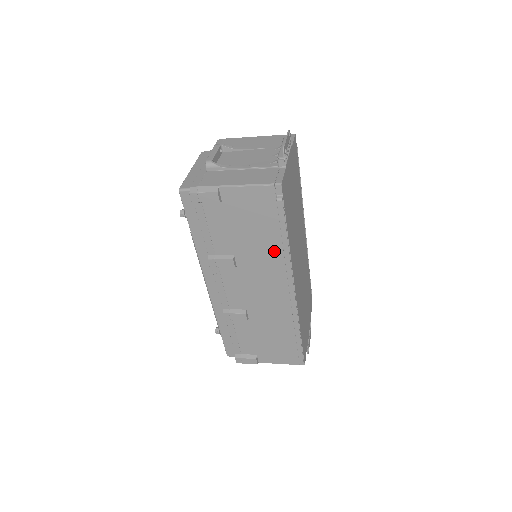
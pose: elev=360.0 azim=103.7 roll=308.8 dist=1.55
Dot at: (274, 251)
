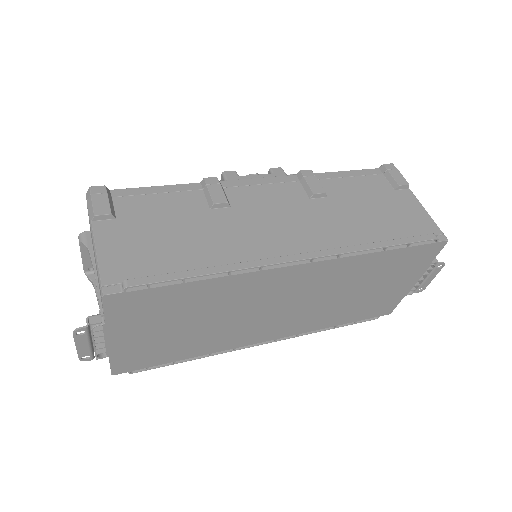
Dot at: occluded
